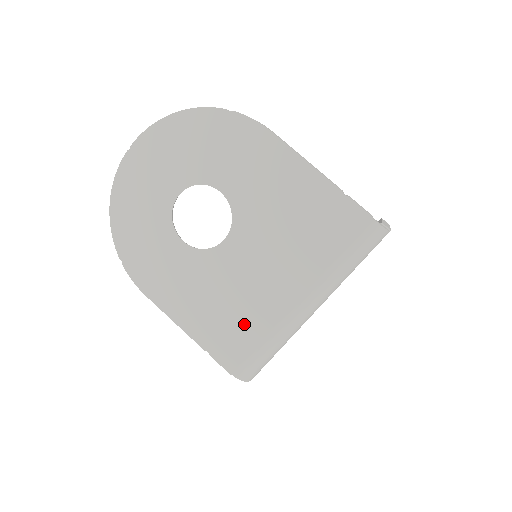
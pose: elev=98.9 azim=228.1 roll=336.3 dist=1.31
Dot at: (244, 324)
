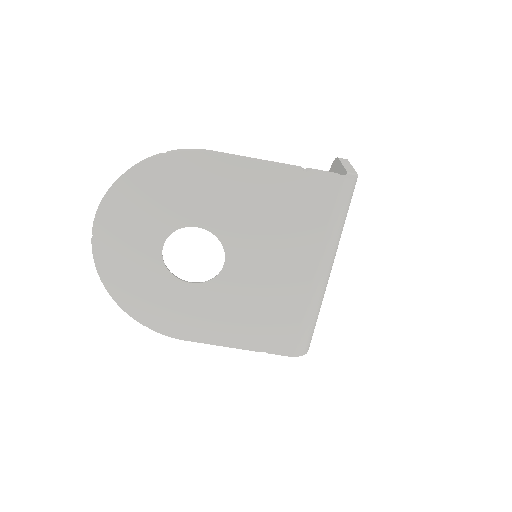
Dot at: (281, 316)
